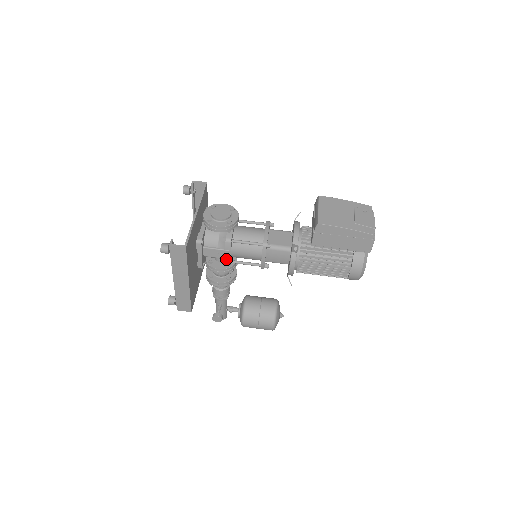
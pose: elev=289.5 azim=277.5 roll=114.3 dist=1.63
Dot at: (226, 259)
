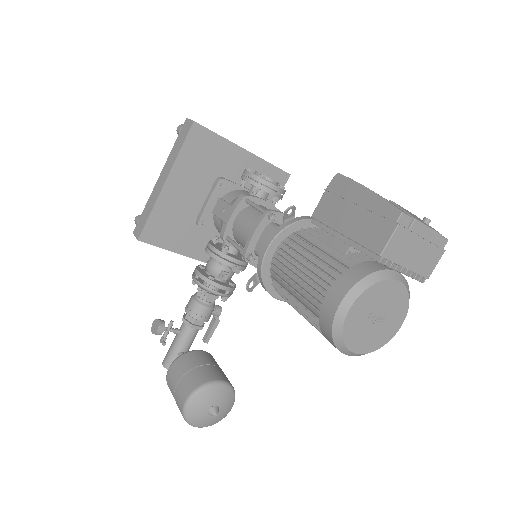
Dot at: (224, 224)
